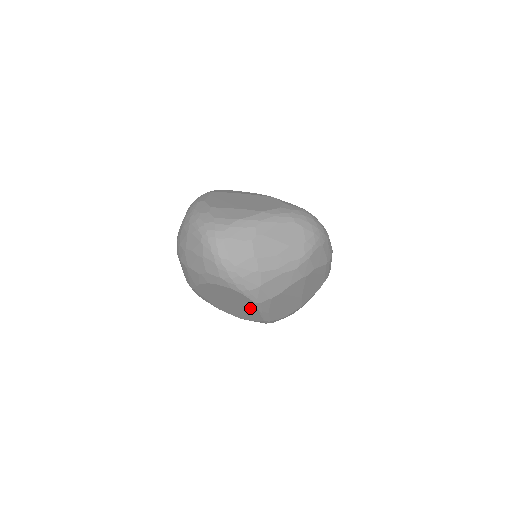
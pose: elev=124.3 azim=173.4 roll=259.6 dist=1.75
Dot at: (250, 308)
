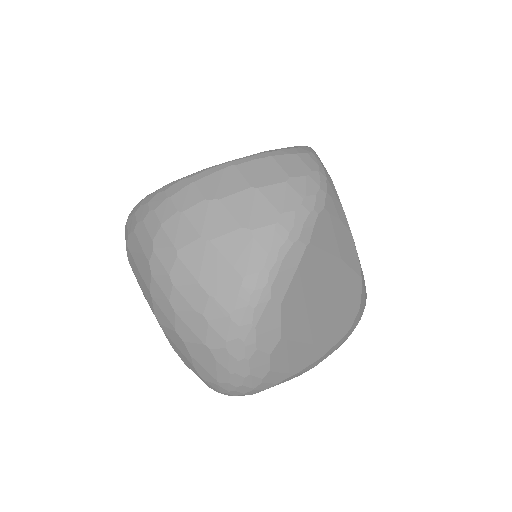
Dot at: occluded
